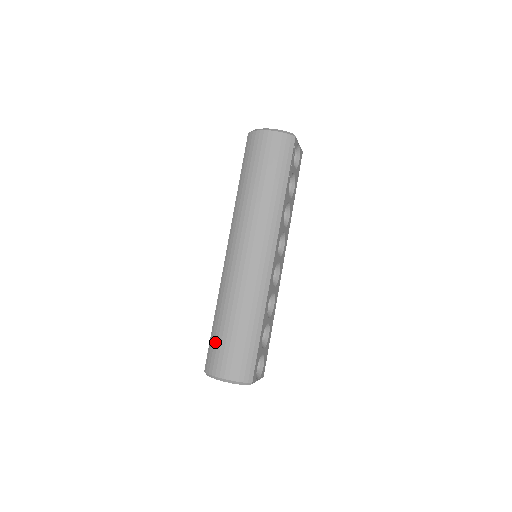
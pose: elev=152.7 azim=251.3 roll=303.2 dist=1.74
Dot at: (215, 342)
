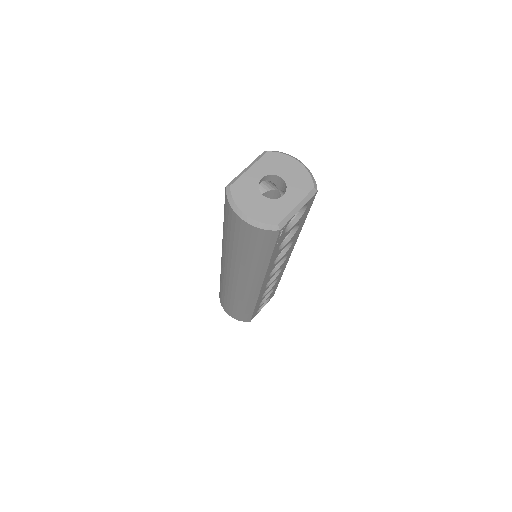
Dot at: (221, 295)
